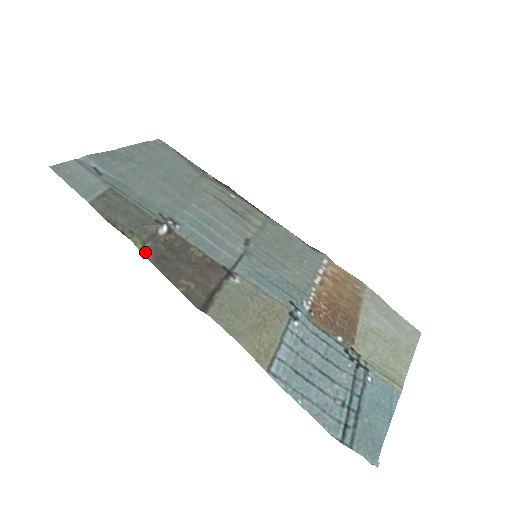
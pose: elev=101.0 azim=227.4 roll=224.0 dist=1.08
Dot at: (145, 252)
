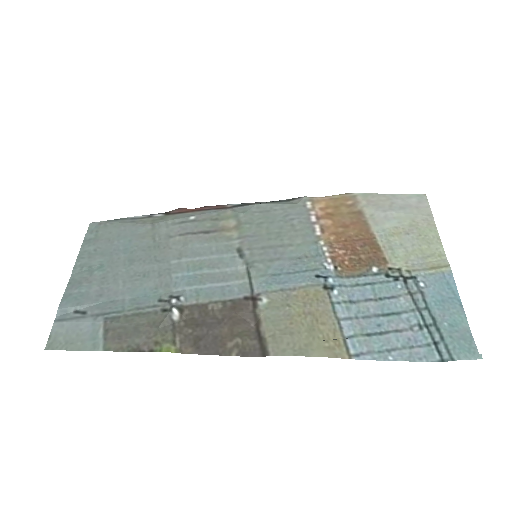
Dot at: (182, 349)
